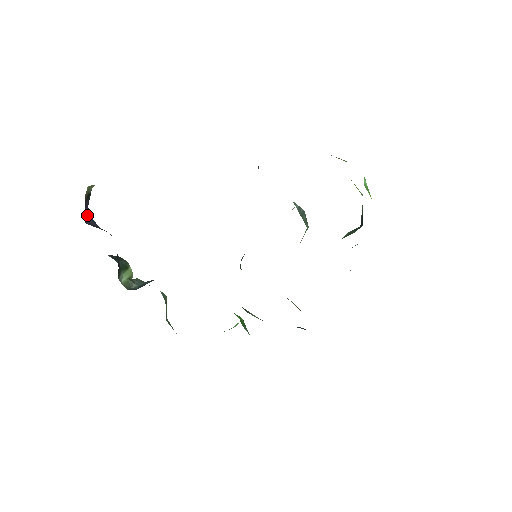
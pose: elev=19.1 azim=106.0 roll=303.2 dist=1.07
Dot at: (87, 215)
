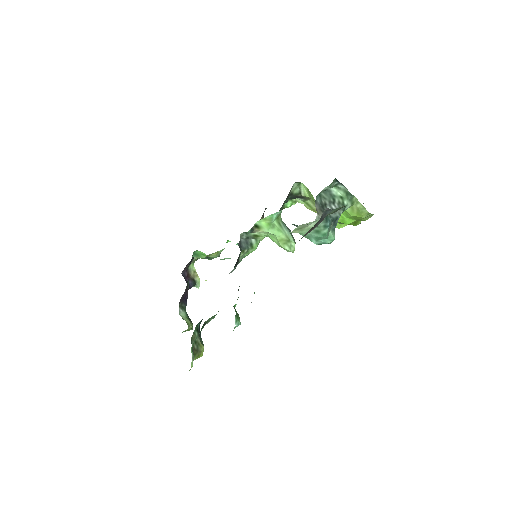
Dot at: (186, 280)
